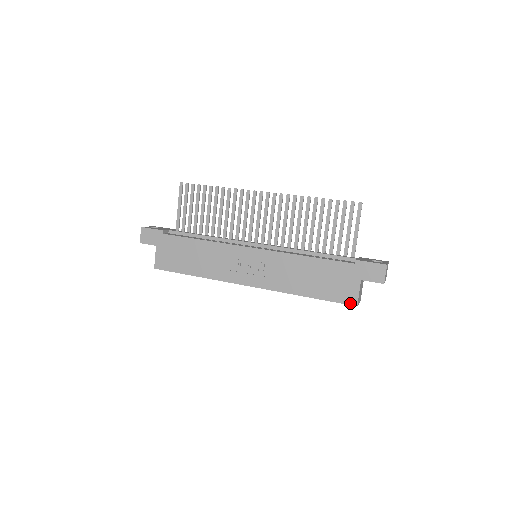
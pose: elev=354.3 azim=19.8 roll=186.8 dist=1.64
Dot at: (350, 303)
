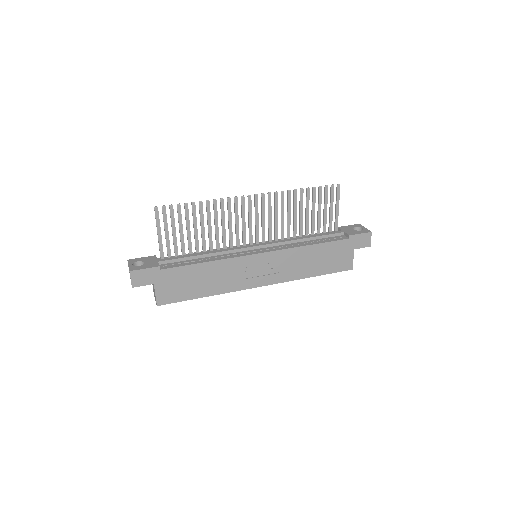
Dot at: (347, 269)
